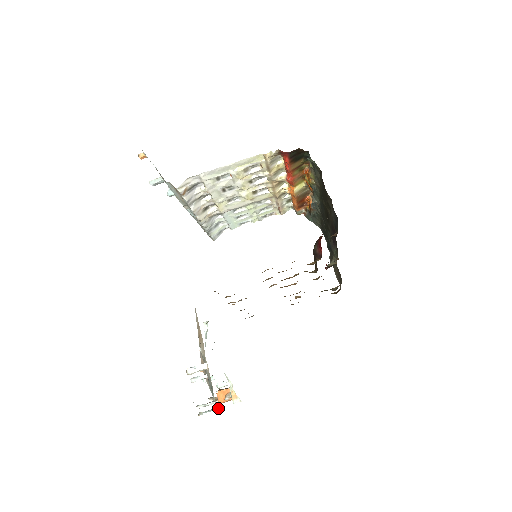
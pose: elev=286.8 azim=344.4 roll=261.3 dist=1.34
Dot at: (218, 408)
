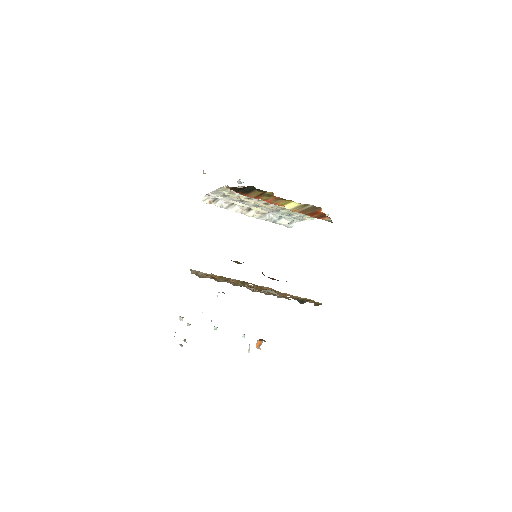
Dot at: (182, 346)
